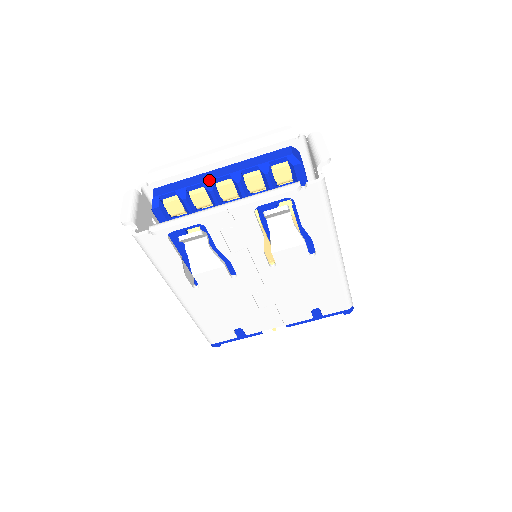
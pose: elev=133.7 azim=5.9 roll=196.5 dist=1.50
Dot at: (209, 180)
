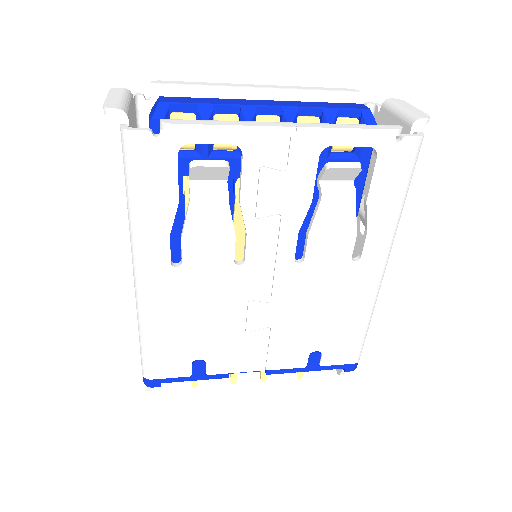
Dot at: (251, 105)
